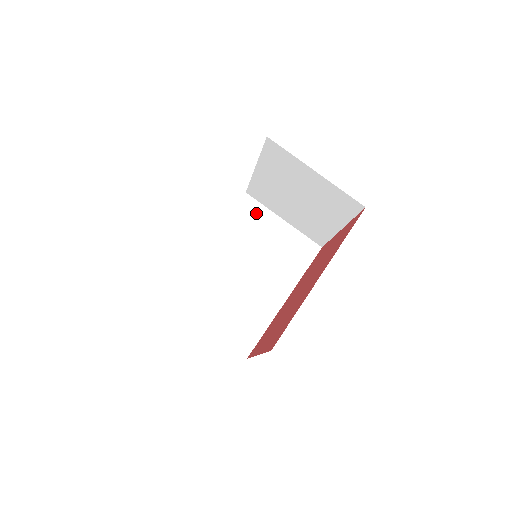
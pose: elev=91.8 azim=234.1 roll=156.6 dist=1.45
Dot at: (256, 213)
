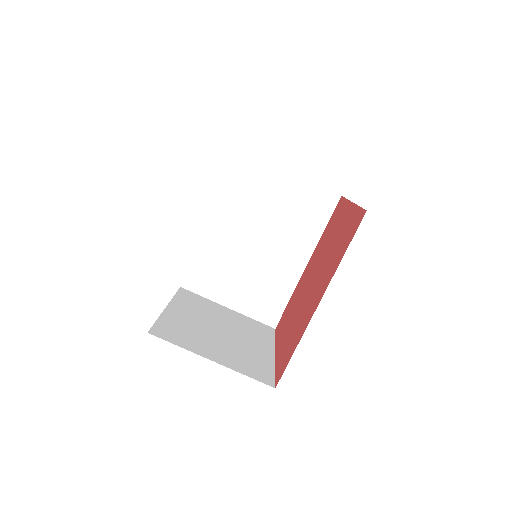
Dot at: (257, 172)
